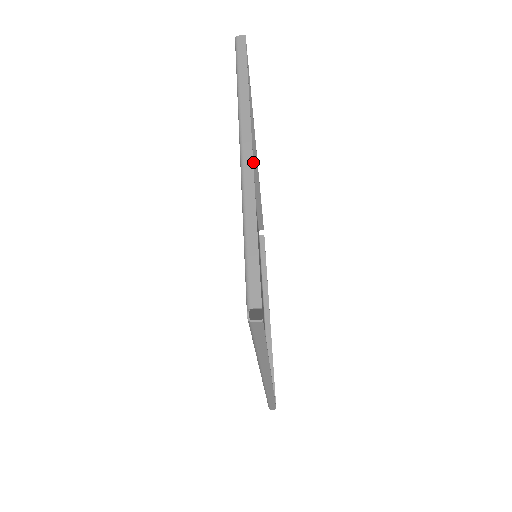
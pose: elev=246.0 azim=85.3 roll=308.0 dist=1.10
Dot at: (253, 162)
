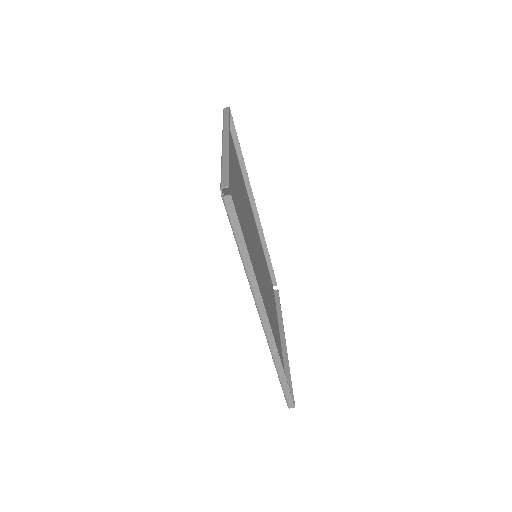
Dot at: (254, 212)
